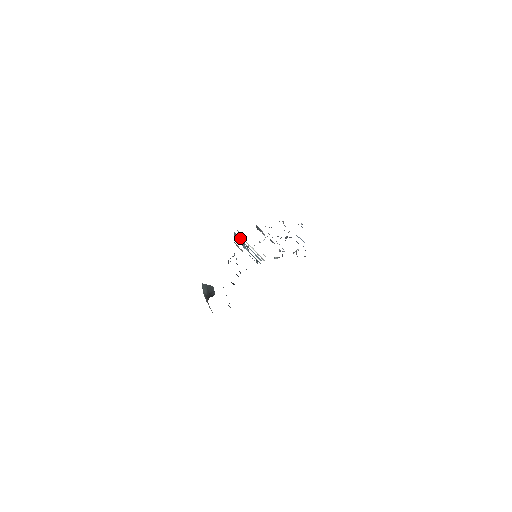
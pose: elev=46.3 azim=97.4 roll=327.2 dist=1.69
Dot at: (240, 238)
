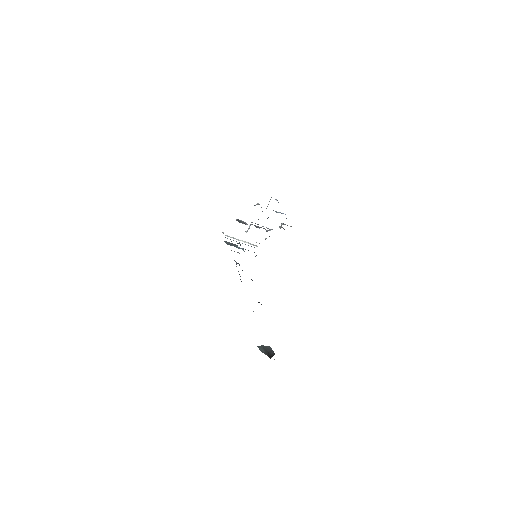
Dot at: (232, 243)
